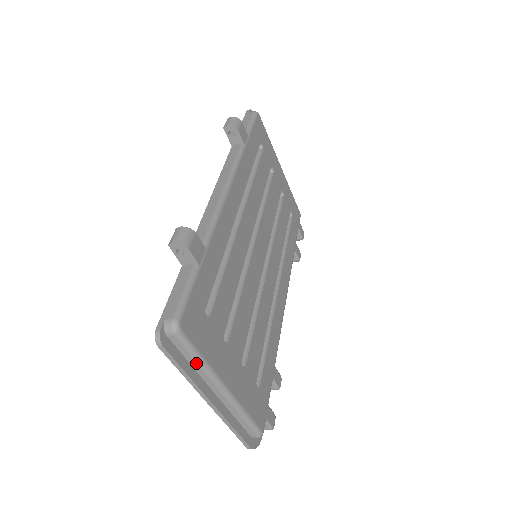
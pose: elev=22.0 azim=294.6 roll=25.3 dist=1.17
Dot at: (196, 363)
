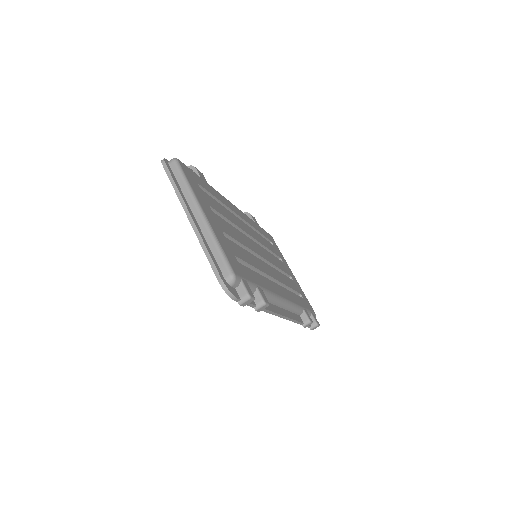
Dot at: (184, 185)
